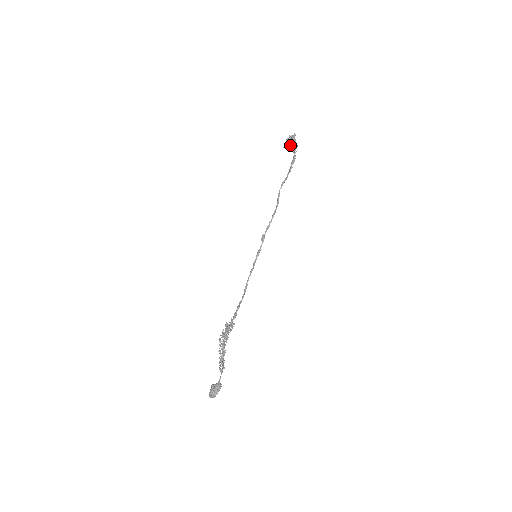
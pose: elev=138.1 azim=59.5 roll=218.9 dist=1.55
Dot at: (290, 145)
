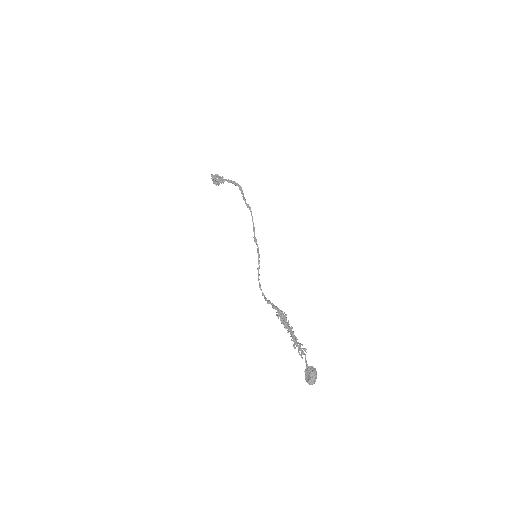
Dot at: (217, 180)
